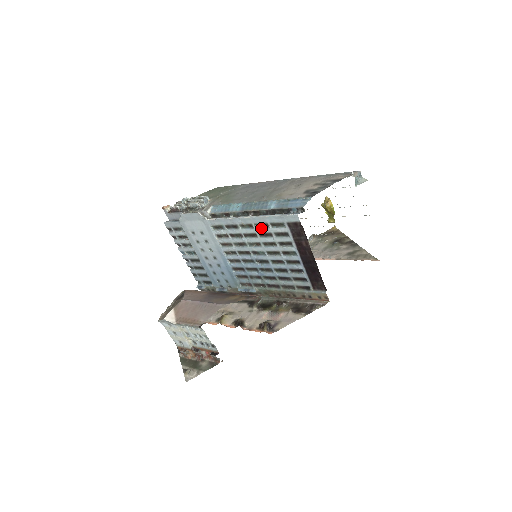
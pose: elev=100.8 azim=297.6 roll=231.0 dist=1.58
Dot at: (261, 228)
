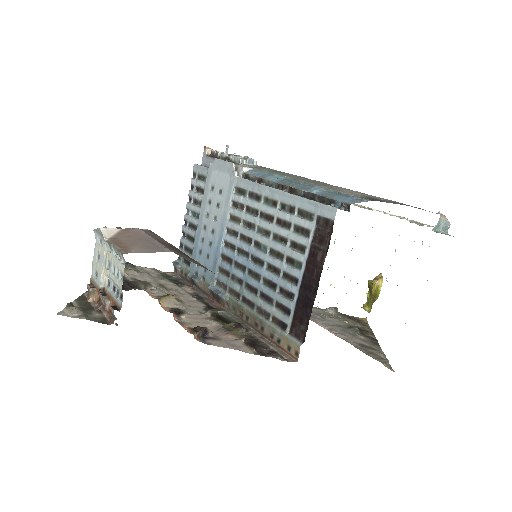
Dot at: (284, 211)
